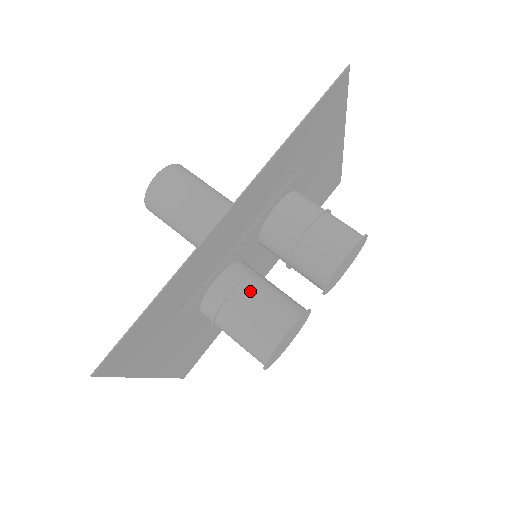
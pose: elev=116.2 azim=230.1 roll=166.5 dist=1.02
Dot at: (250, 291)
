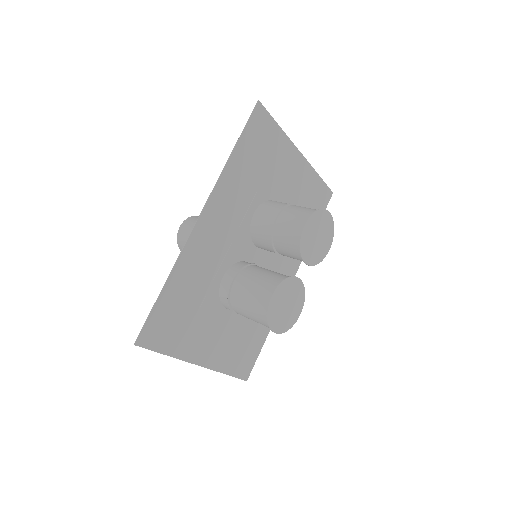
Dot at: (247, 275)
